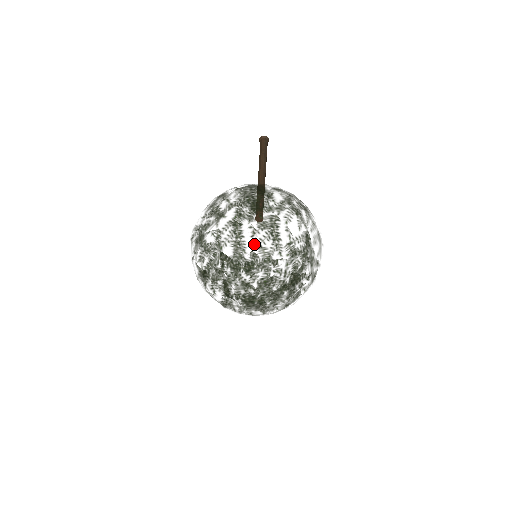
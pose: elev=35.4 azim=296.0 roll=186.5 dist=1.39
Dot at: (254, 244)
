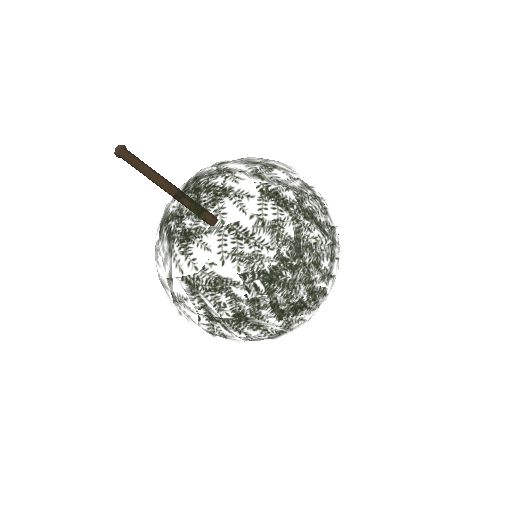
Dot at: (273, 231)
